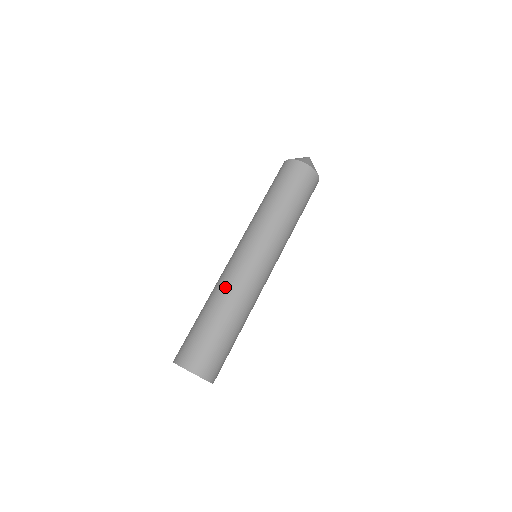
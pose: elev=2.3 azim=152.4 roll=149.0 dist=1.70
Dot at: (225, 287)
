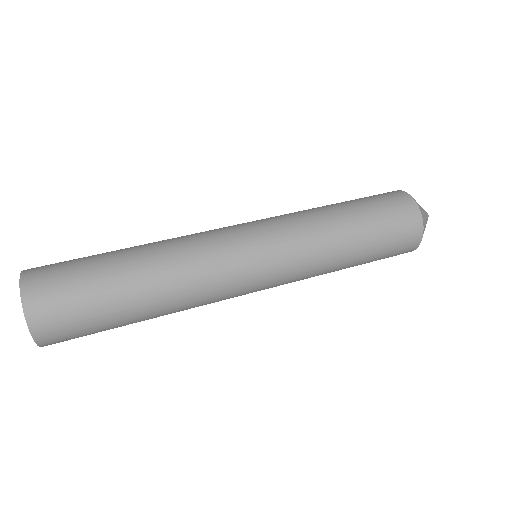
Dot at: (178, 243)
